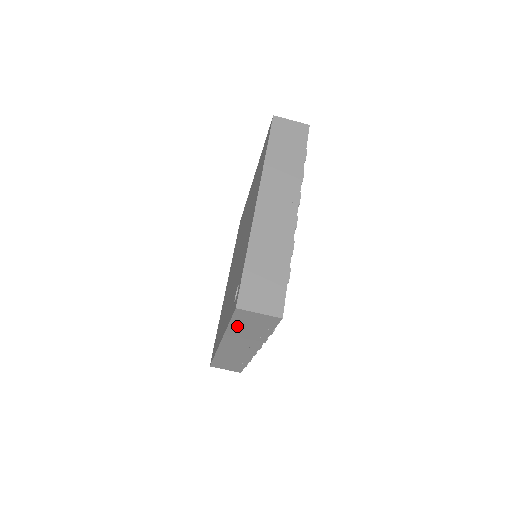
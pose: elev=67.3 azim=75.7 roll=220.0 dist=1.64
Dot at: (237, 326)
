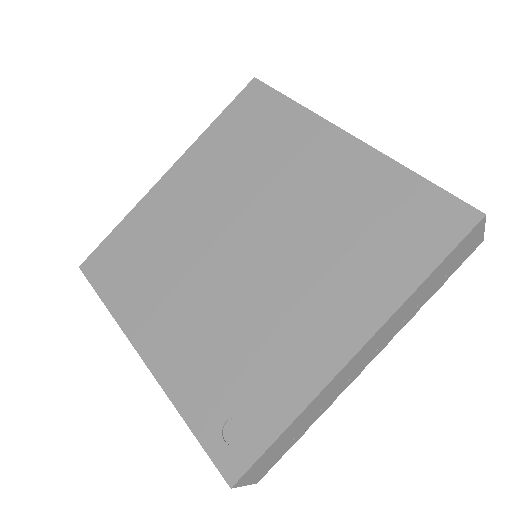
Dot at: occluded
